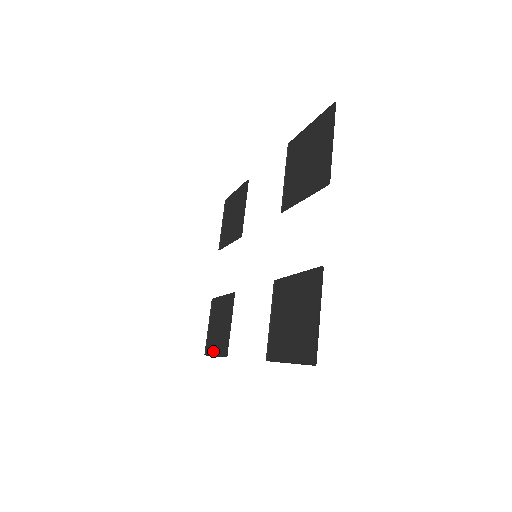
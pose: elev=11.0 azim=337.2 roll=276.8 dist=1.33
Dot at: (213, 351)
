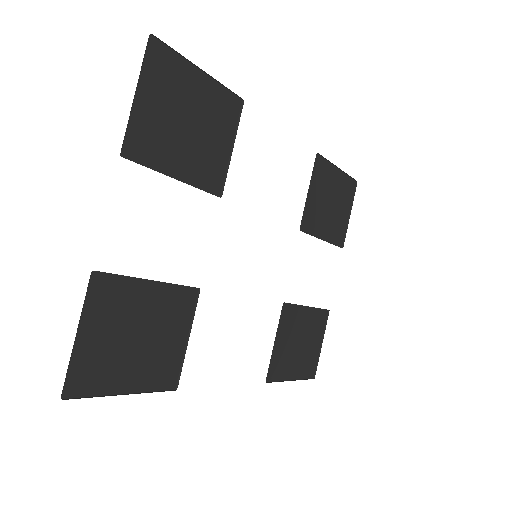
Dot at: (299, 374)
